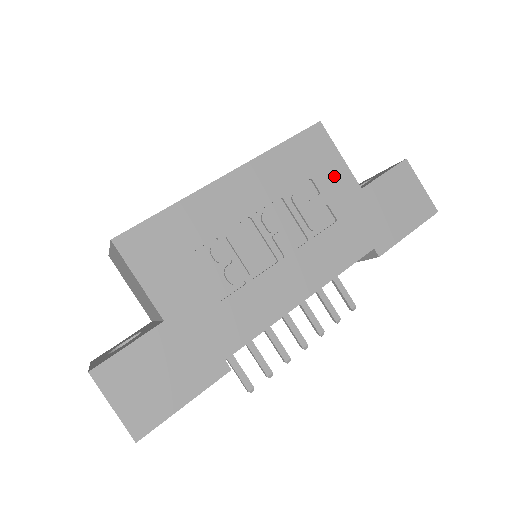
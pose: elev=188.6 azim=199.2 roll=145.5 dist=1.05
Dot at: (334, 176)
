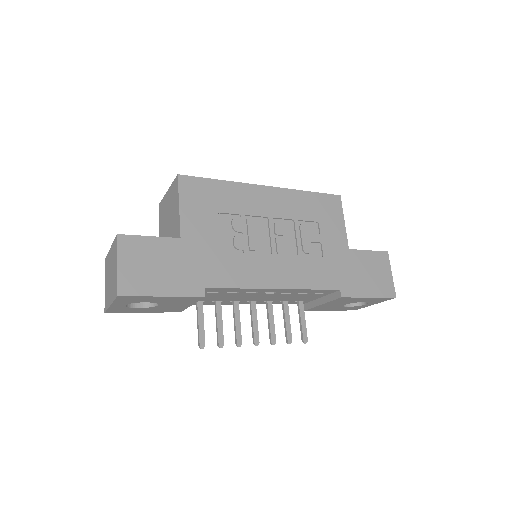
Dot at: (334, 230)
